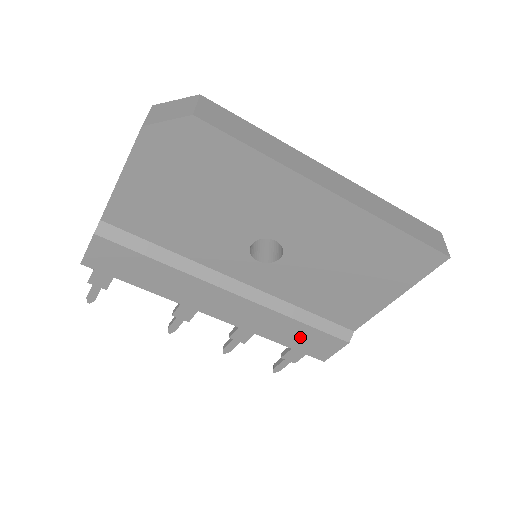
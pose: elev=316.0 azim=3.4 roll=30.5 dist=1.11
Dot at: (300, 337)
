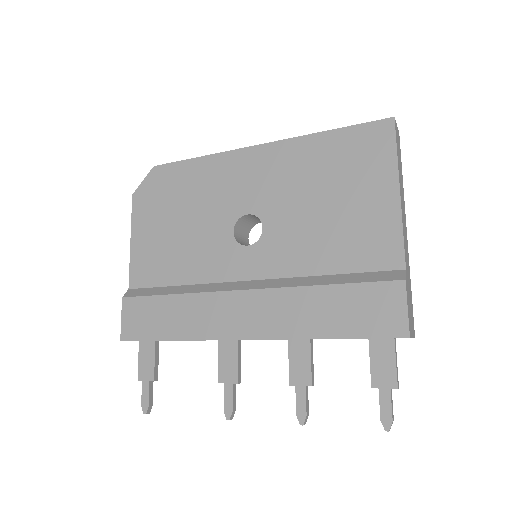
Dot at: (345, 310)
